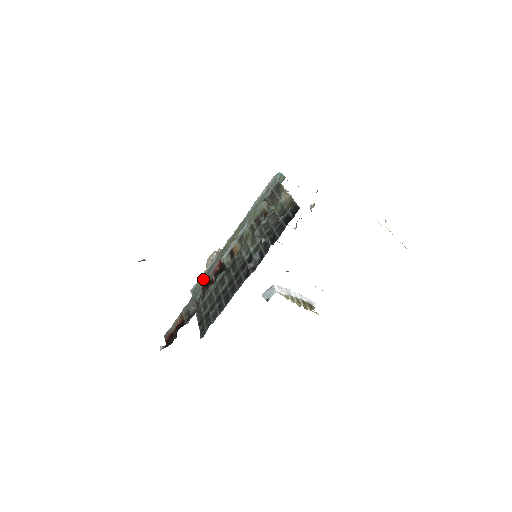
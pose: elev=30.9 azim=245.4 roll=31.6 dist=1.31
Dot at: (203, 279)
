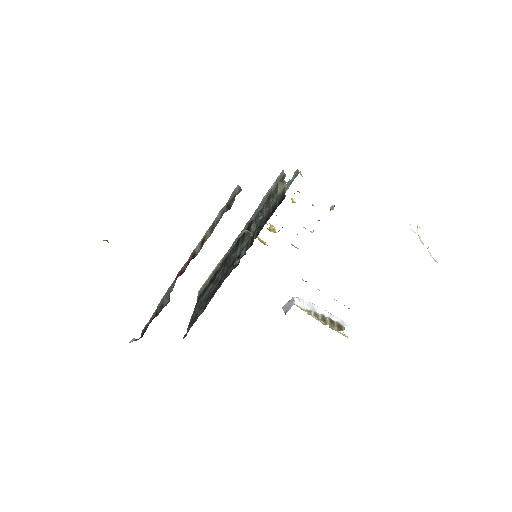
Dot at: (208, 279)
